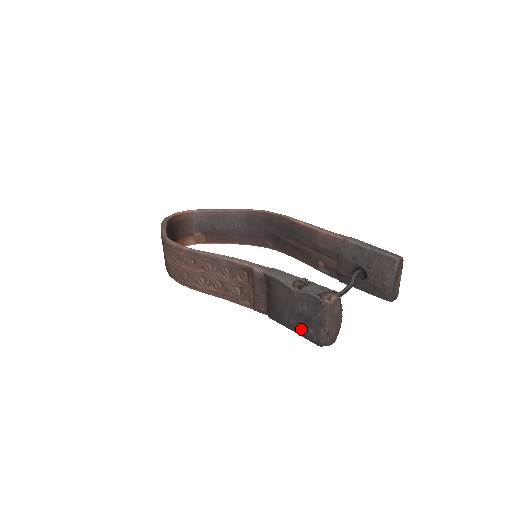
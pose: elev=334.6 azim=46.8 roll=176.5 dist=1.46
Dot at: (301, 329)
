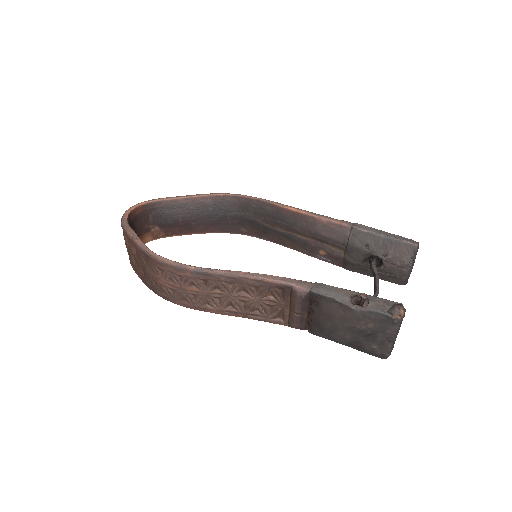
Dot at: (360, 345)
